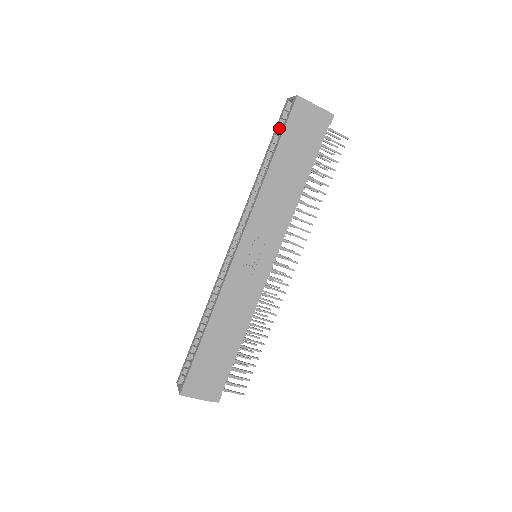
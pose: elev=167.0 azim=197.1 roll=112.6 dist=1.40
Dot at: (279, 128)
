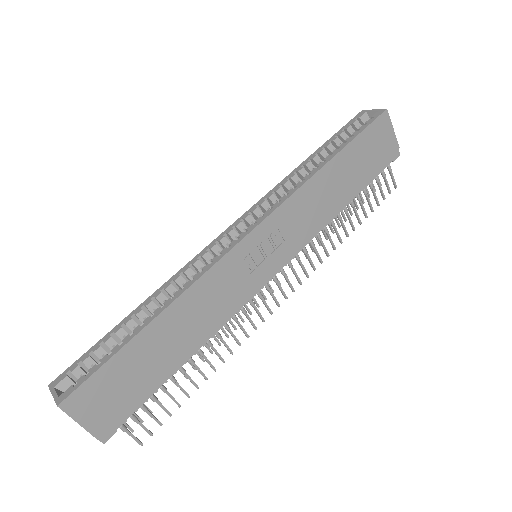
Dot at: (344, 132)
